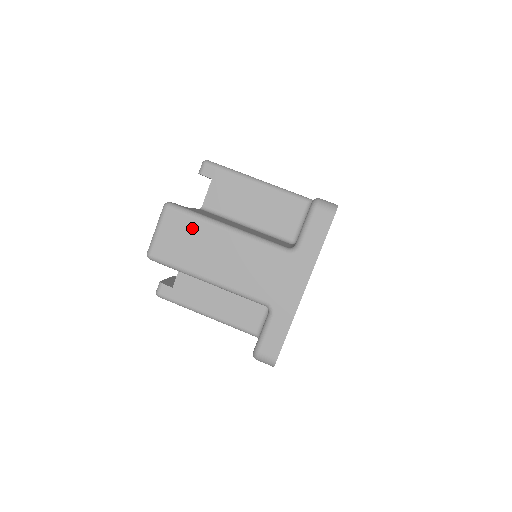
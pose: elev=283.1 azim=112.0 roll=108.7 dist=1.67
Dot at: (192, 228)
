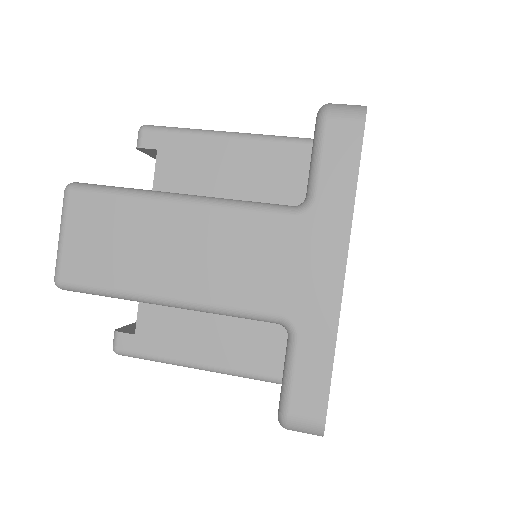
Dot at: (117, 215)
